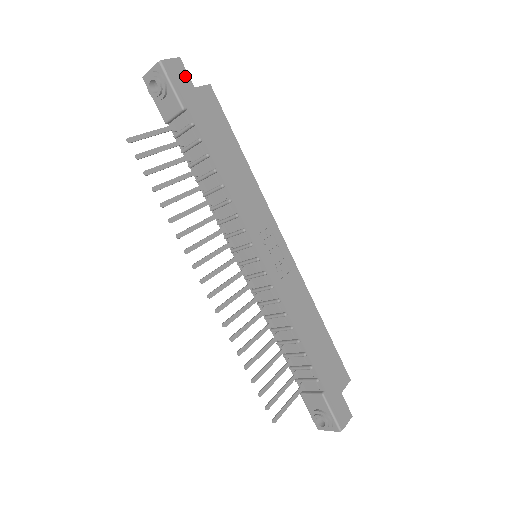
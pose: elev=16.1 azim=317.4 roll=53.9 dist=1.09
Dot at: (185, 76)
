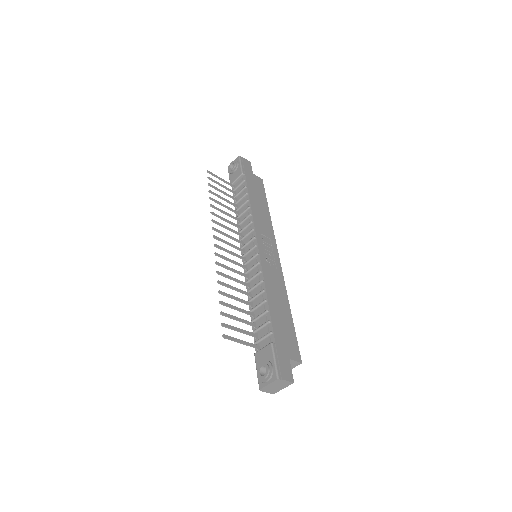
Dot at: (250, 167)
